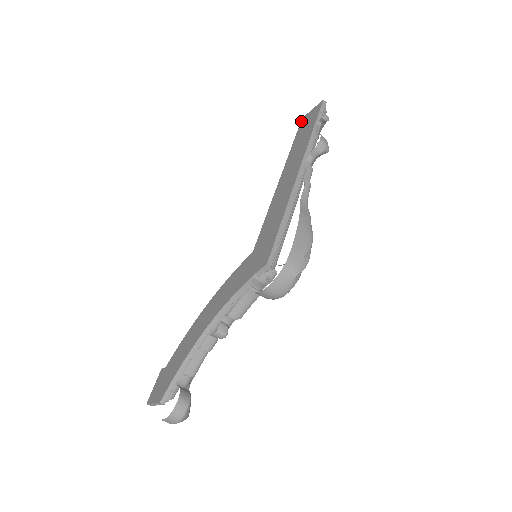
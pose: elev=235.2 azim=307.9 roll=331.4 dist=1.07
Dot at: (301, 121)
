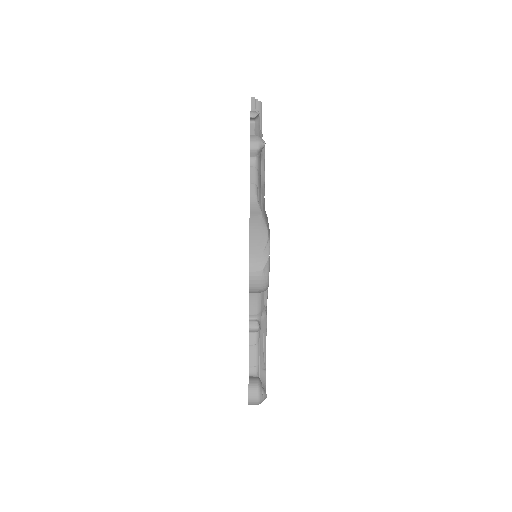
Dot at: occluded
